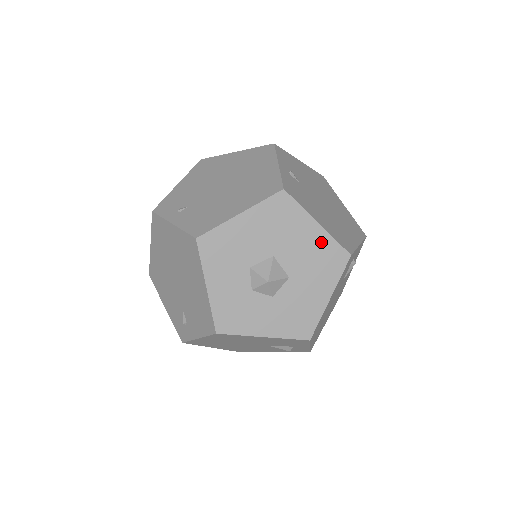
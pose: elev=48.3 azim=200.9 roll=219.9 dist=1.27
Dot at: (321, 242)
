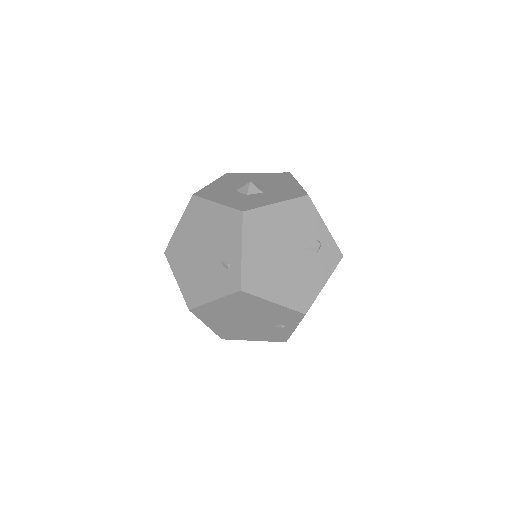
Dot at: (267, 175)
